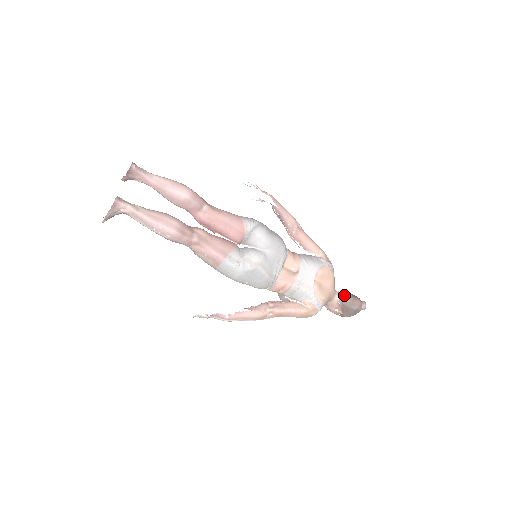
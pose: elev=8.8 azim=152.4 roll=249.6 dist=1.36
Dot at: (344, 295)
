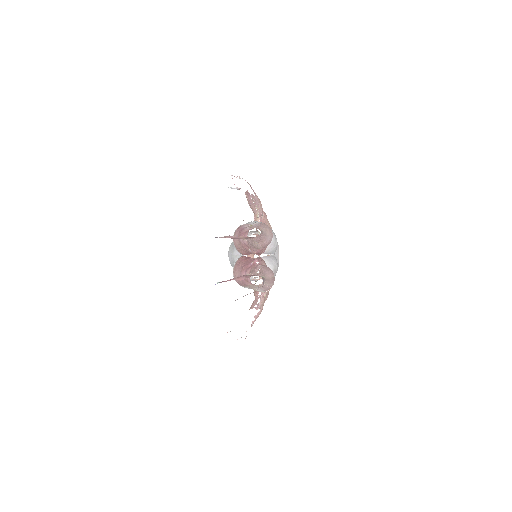
Dot at: occluded
